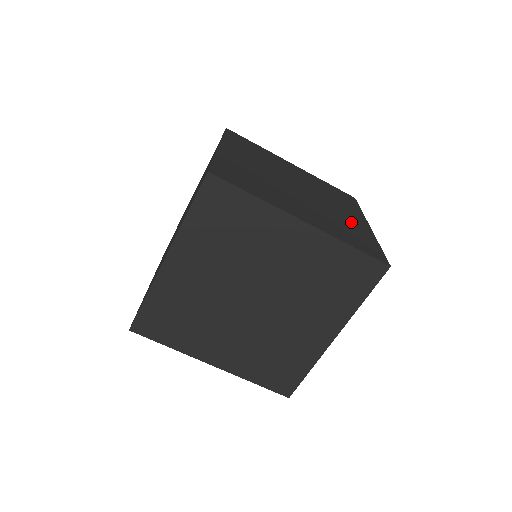
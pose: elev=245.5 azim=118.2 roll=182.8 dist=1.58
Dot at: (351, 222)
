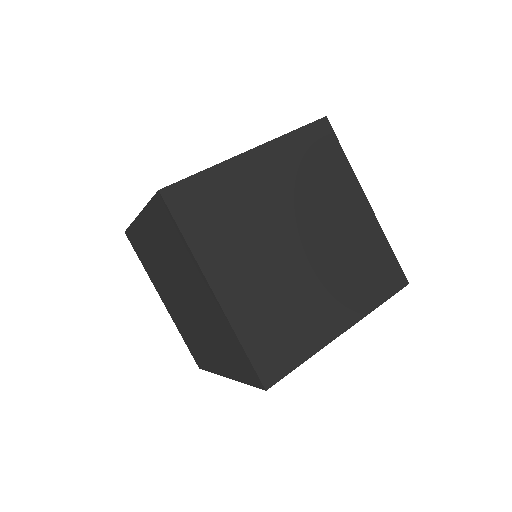
Dot at: (313, 316)
